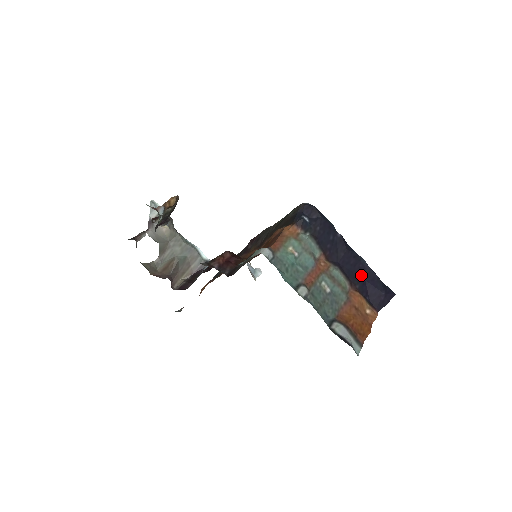
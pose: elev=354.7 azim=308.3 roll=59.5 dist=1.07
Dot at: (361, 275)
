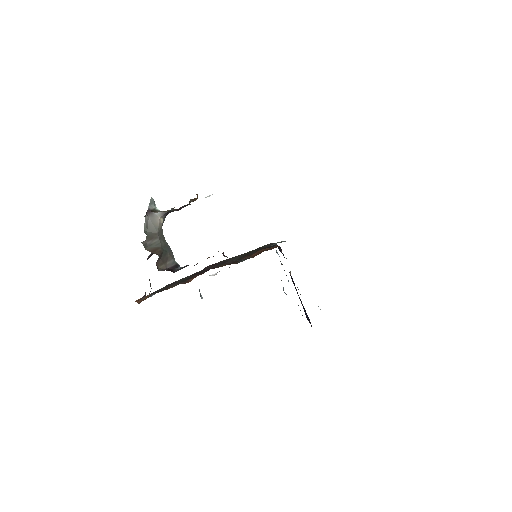
Dot at: occluded
